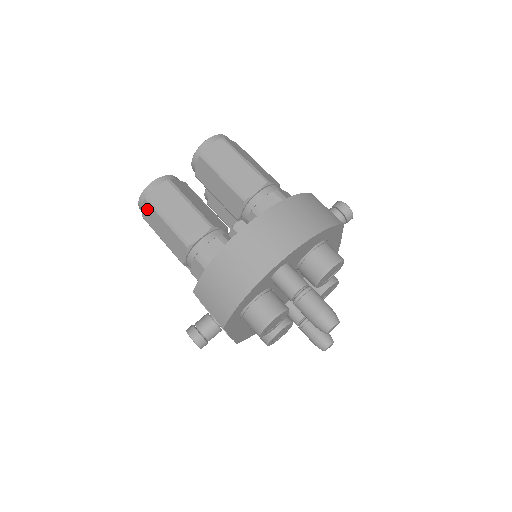
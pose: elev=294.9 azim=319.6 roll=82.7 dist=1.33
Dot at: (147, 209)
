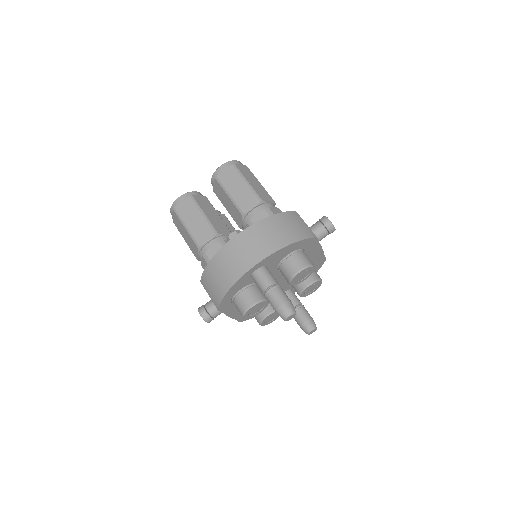
Dot at: (175, 217)
